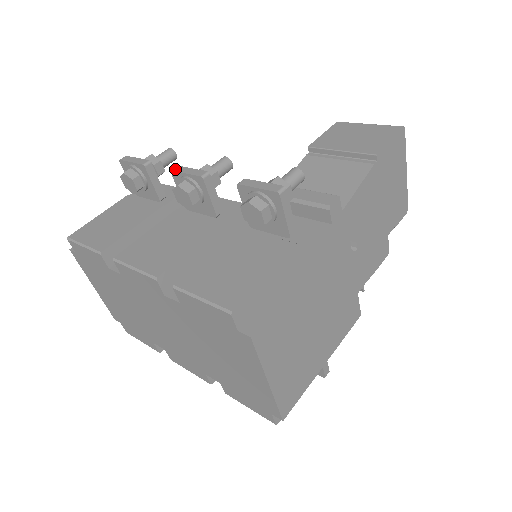
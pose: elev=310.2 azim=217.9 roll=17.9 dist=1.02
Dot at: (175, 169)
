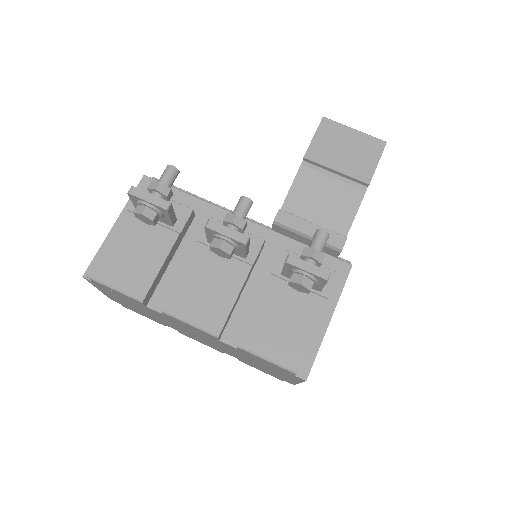
Dot at: (210, 226)
